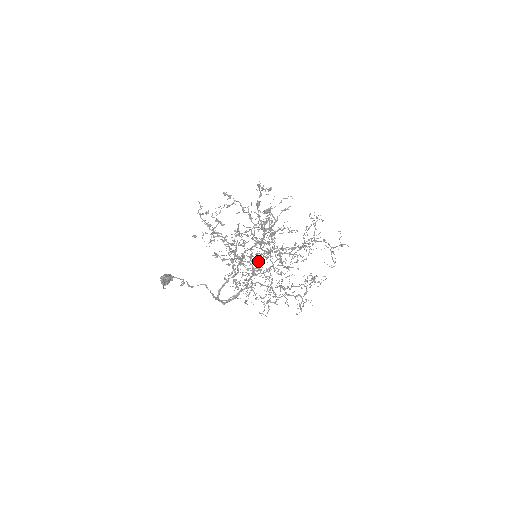
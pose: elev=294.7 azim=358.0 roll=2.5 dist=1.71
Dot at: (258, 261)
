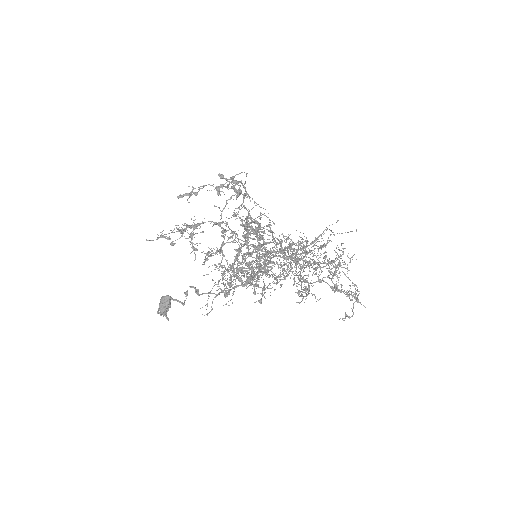
Dot at: (262, 255)
